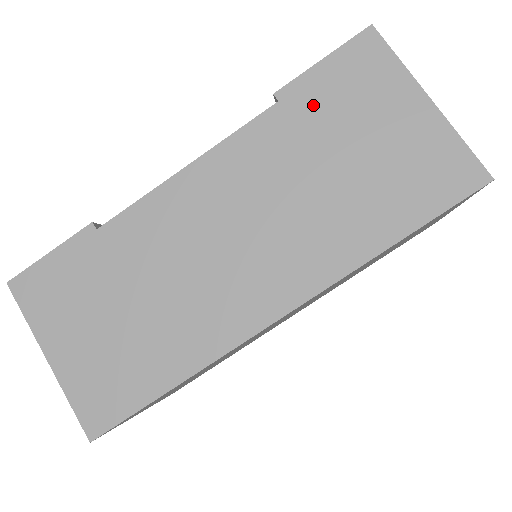
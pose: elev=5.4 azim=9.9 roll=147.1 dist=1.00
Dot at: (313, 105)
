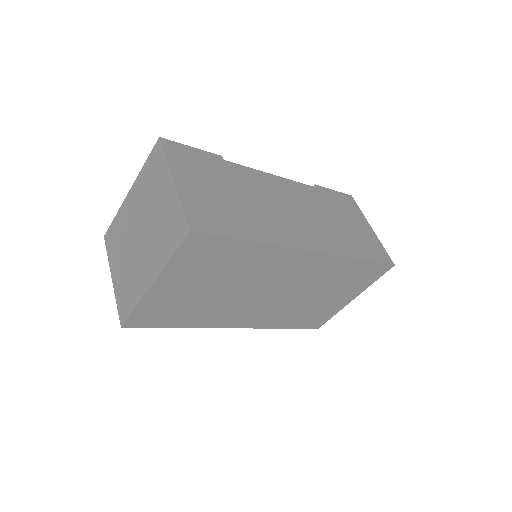
Dot at: (330, 199)
